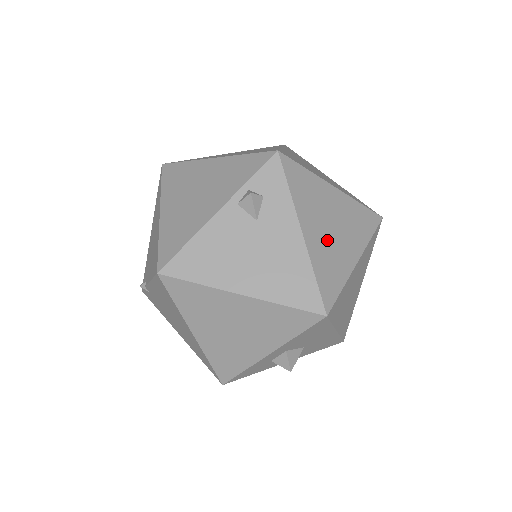
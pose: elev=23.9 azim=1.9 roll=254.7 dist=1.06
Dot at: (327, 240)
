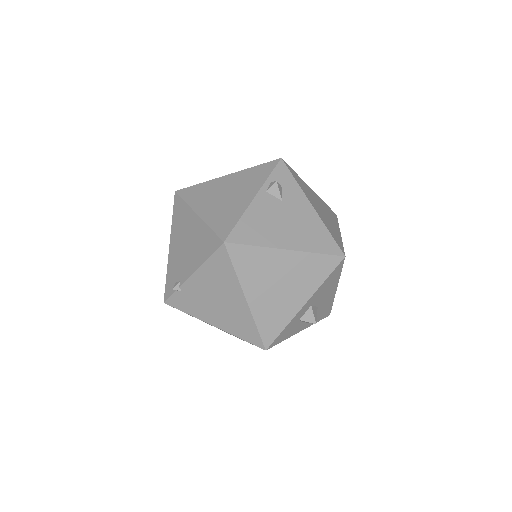
Dot at: (323, 215)
